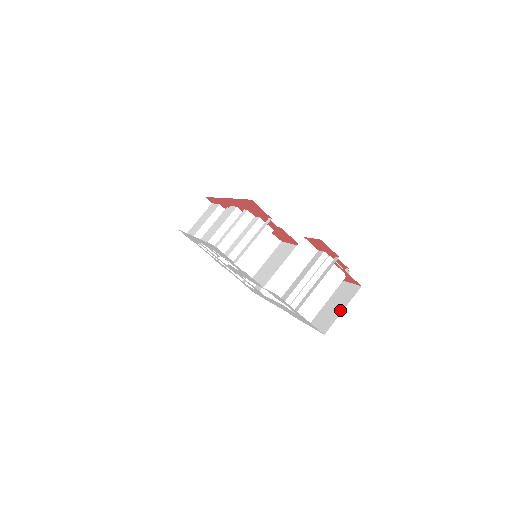
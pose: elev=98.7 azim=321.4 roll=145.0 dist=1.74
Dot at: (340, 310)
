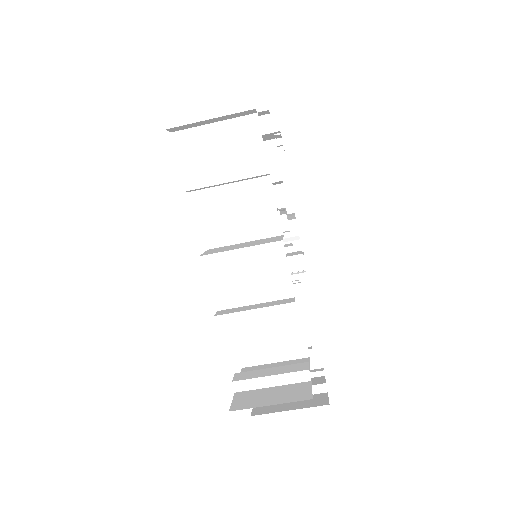
Dot at: occluded
